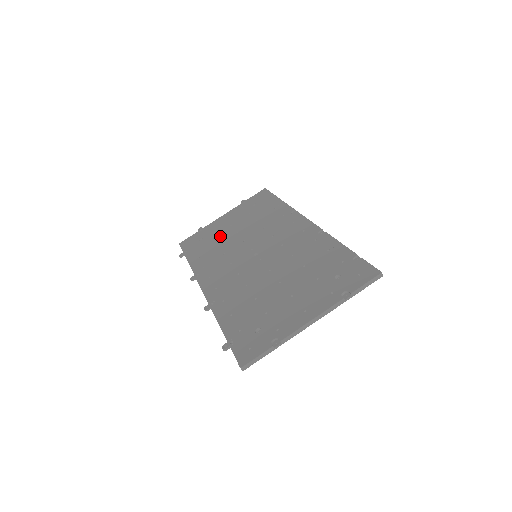
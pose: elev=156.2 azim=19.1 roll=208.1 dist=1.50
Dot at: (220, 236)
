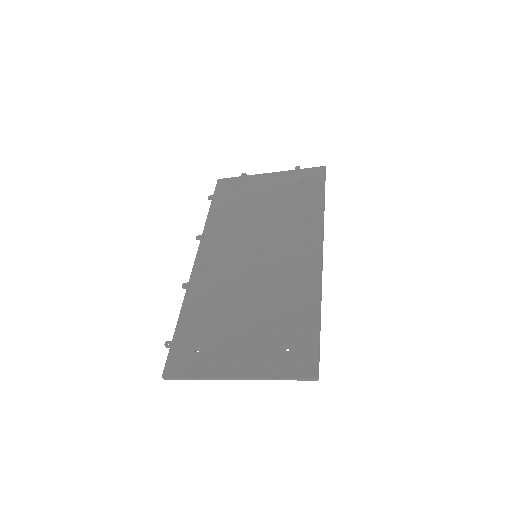
Dot at: (250, 201)
